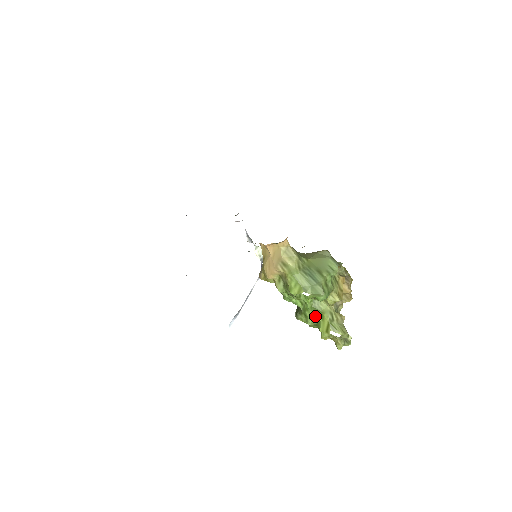
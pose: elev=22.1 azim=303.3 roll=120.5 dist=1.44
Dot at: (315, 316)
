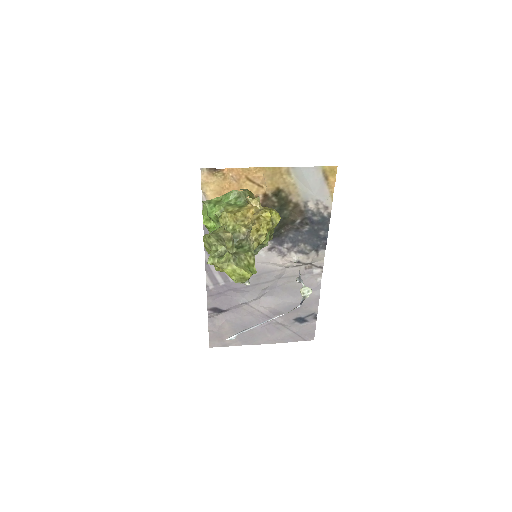
Dot at: occluded
